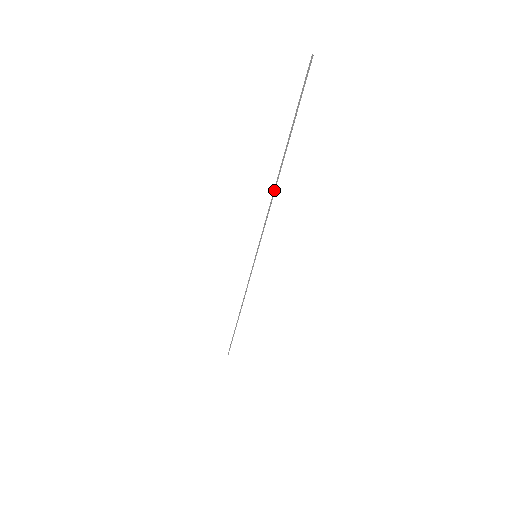
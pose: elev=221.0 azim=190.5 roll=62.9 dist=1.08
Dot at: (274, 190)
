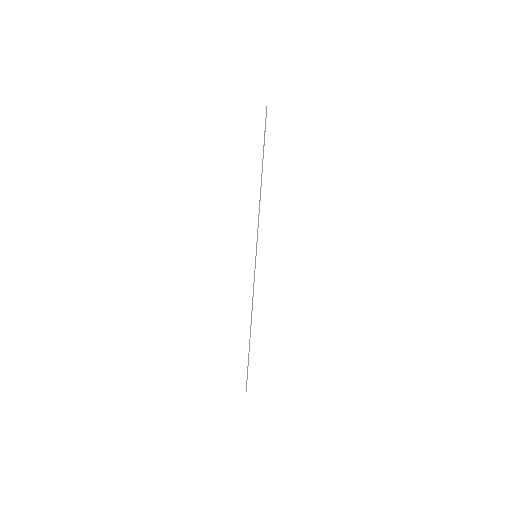
Dot at: (260, 194)
